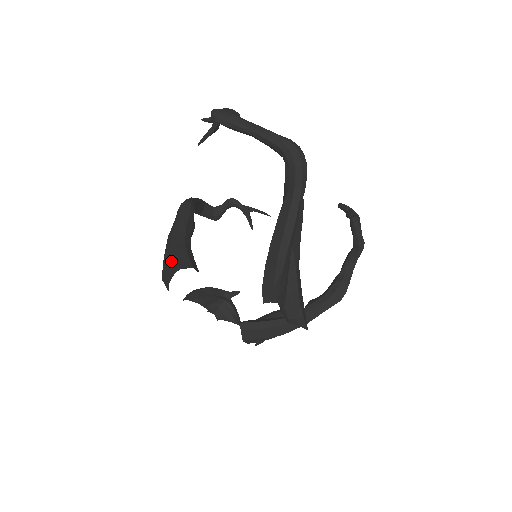
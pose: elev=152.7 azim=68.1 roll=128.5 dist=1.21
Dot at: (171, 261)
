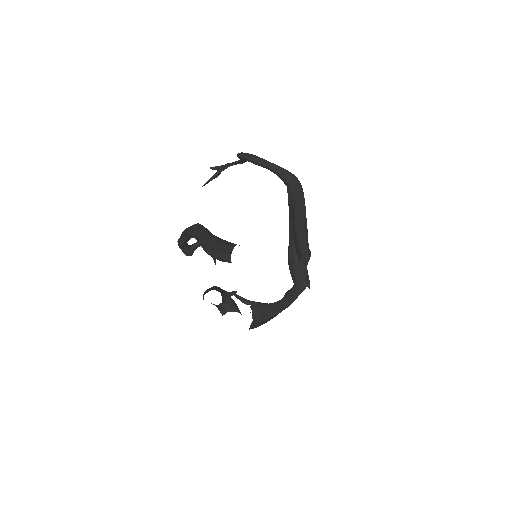
Dot at: (222, 245)
